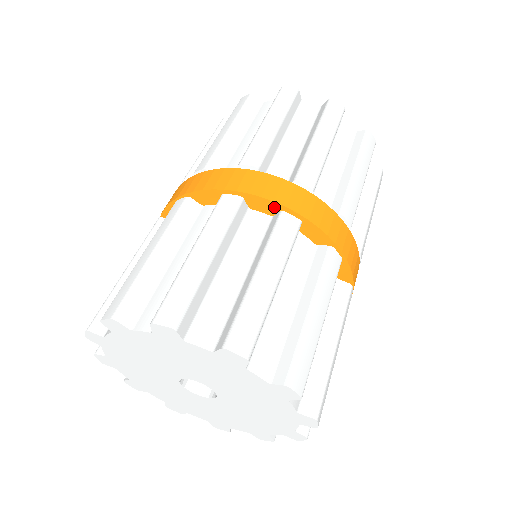
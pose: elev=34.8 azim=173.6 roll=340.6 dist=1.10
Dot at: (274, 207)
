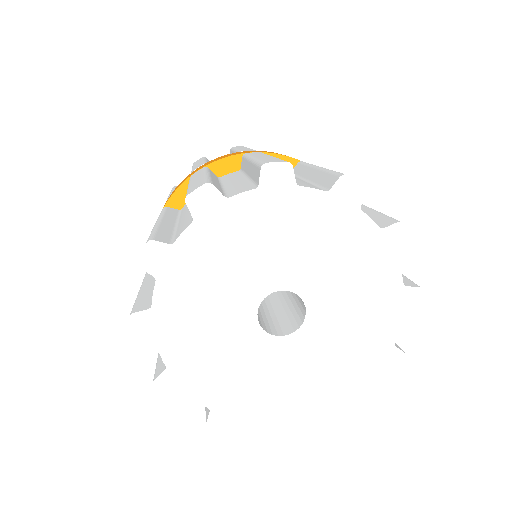
Dot at: occluded
